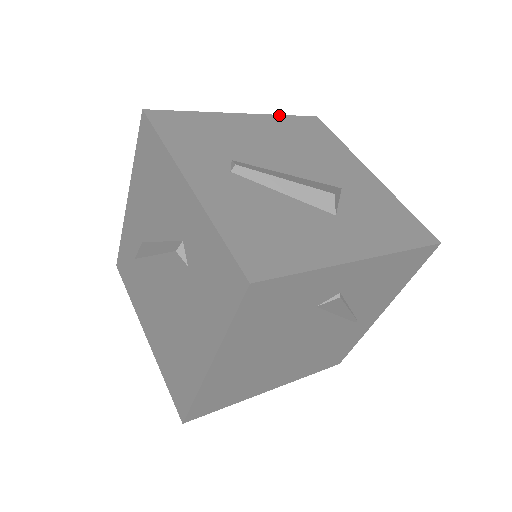
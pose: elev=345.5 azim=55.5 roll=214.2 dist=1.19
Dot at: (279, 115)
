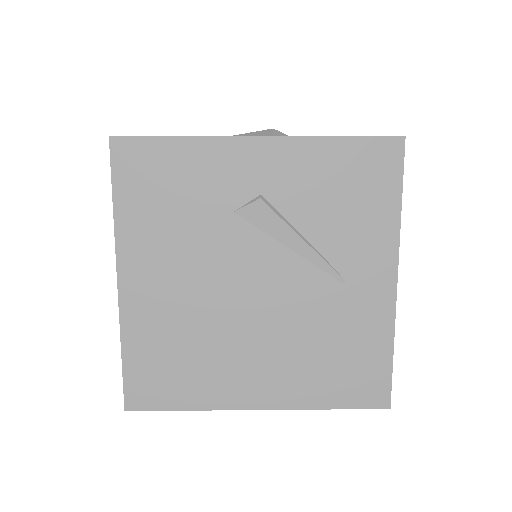
Dot at: occluded
